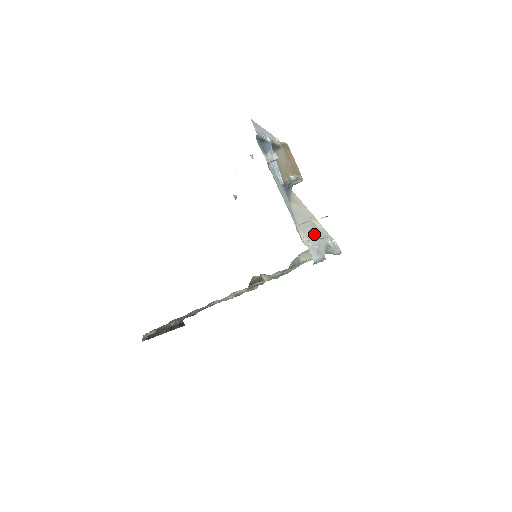
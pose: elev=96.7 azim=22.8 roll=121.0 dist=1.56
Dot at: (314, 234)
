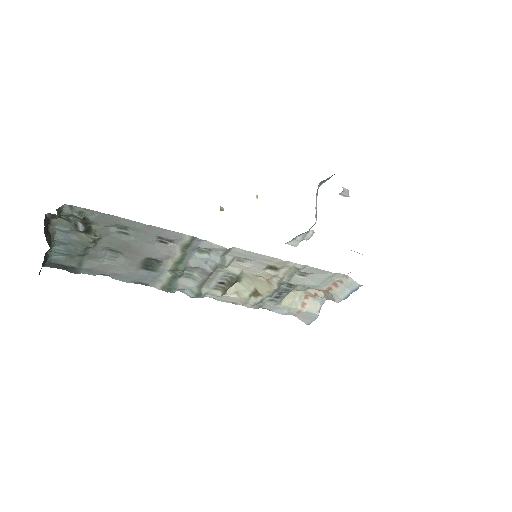
Dot at: occluded
